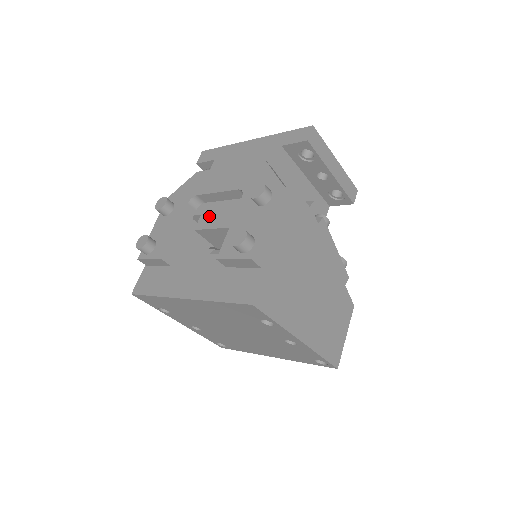
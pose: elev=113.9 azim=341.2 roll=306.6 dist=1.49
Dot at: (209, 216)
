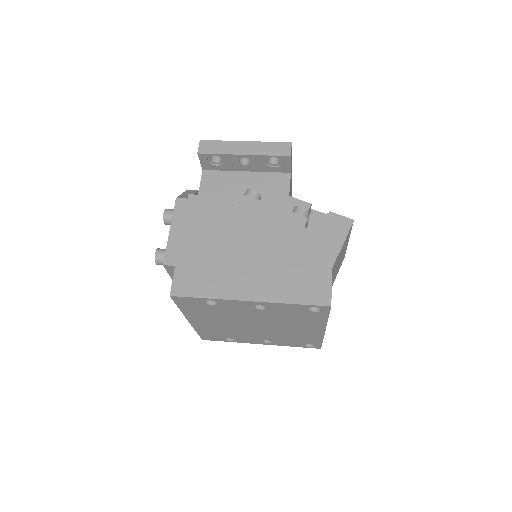
Dot at: occluded
